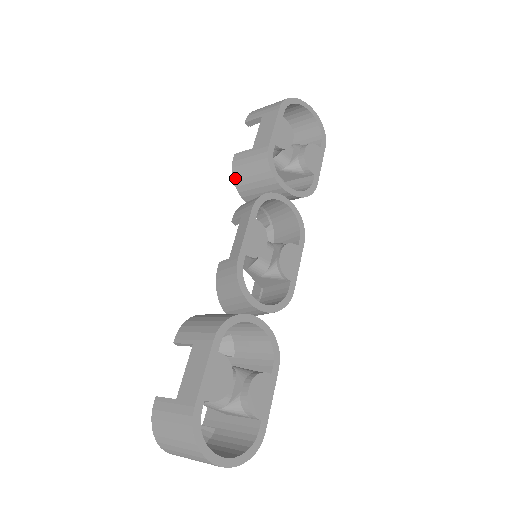
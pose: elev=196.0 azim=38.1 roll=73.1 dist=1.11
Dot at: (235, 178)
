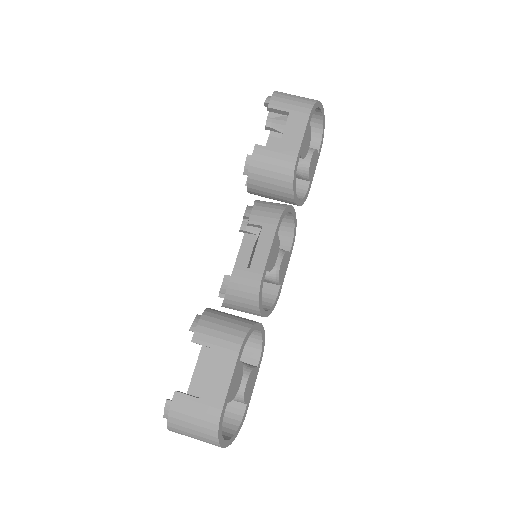
Dot at: (251, 171)
